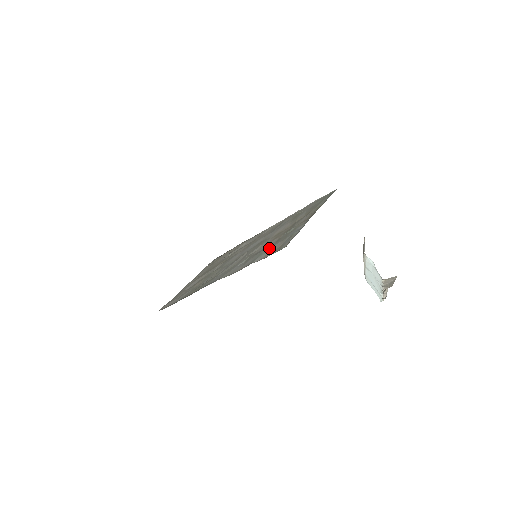
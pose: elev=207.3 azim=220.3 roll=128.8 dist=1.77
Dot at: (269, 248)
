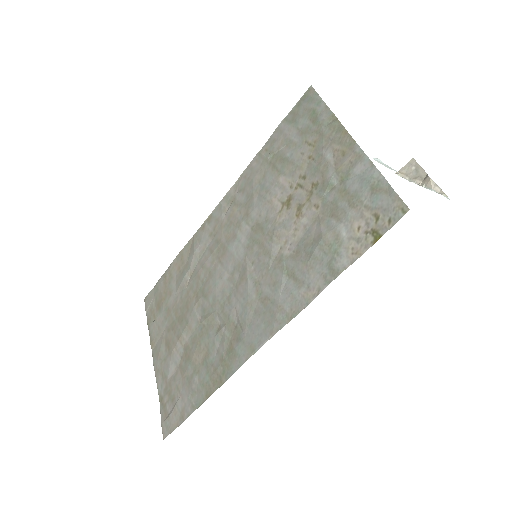
Dot at: (336, 232)
